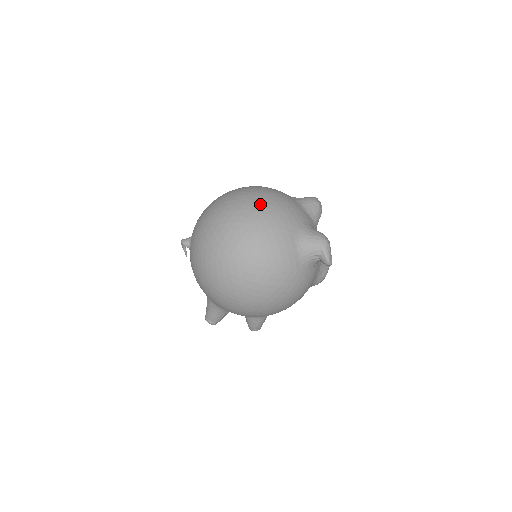
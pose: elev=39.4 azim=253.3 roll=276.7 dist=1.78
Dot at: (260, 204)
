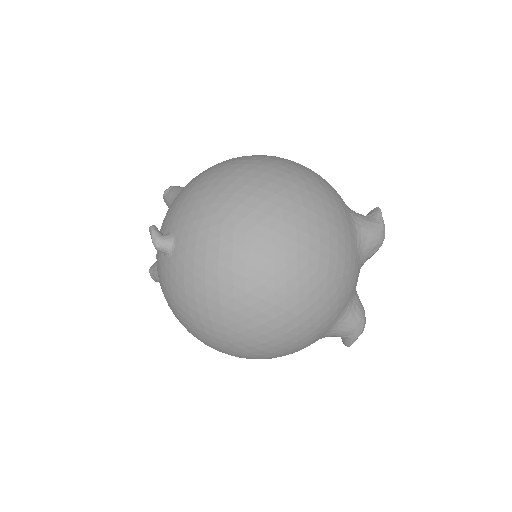
Dot at: (313, 289)
